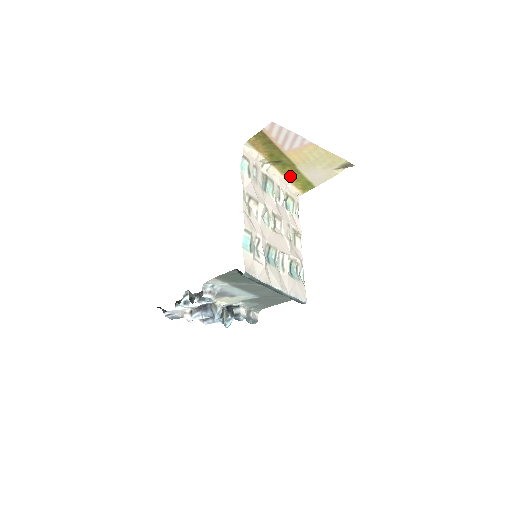
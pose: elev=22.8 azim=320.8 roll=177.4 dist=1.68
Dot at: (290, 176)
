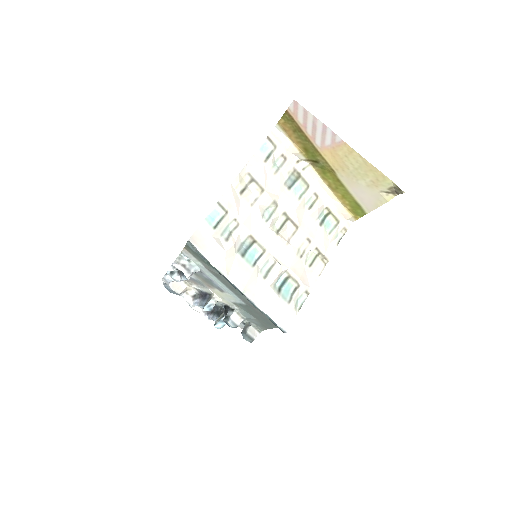
Dot at: (334, 187)
